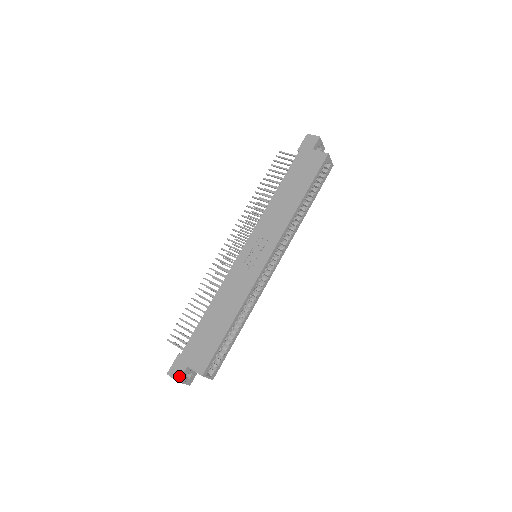
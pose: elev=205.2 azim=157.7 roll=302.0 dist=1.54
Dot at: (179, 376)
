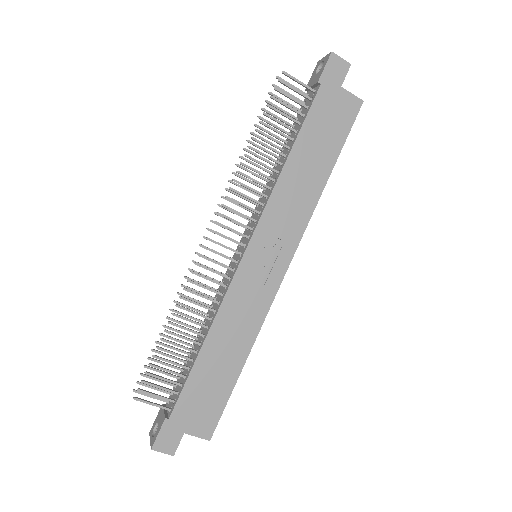
Dot at: (173, 448)
